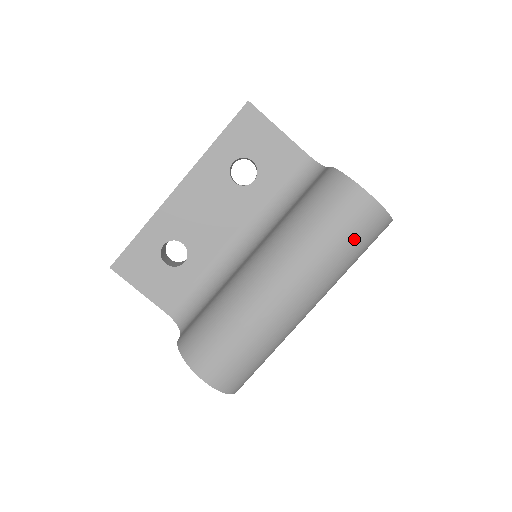
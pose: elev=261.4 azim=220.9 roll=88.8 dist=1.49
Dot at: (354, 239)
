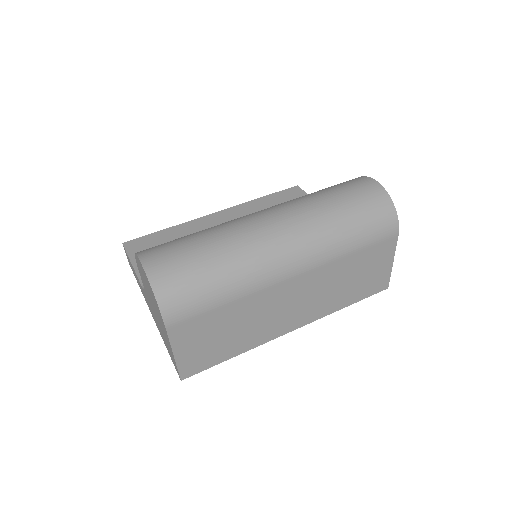
Dot at: (353, 204)
